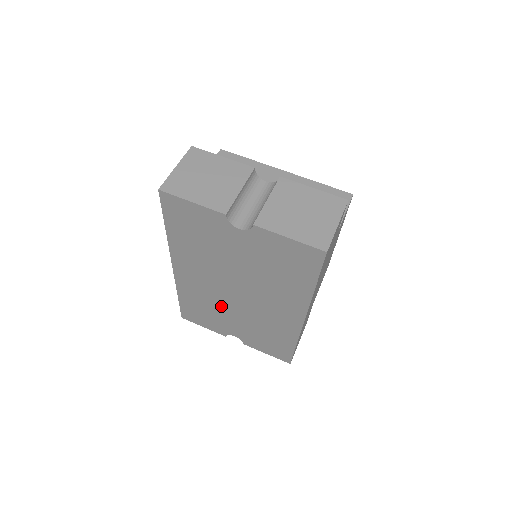
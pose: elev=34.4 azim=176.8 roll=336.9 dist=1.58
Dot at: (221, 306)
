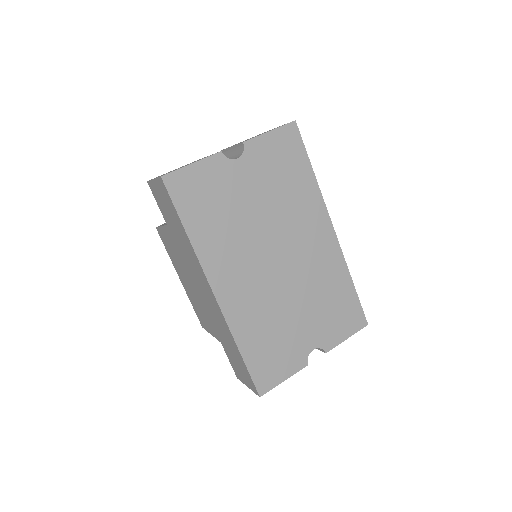
Dot at: (278, 305)
